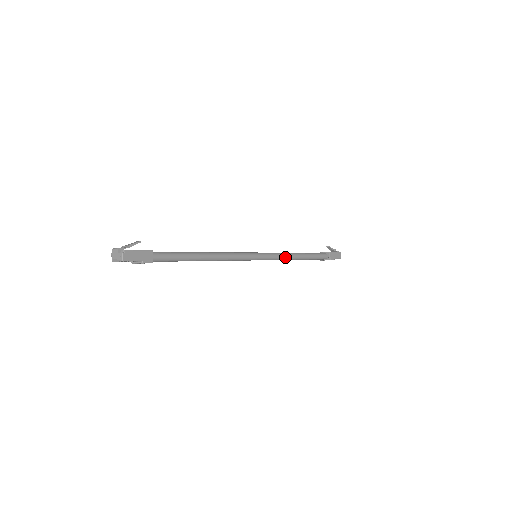
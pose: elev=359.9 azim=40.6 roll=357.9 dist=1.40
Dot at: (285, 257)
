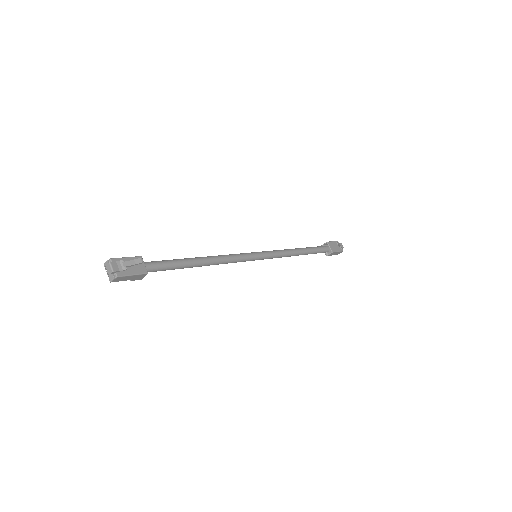
Dot at: occluded
